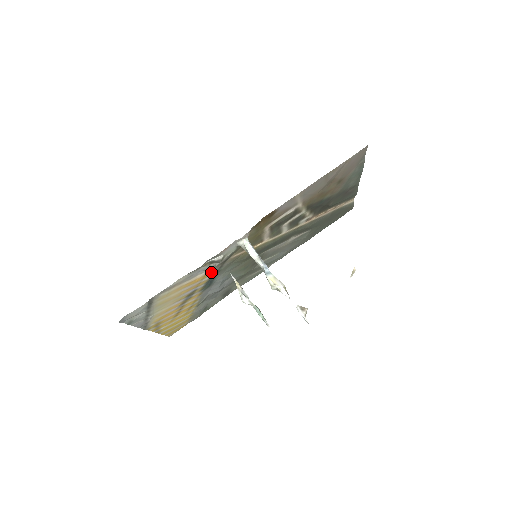
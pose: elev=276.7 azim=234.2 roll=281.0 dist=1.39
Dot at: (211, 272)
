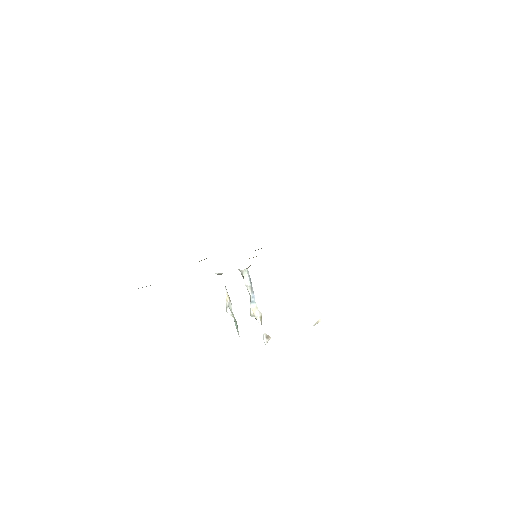
Dot at: occluded
